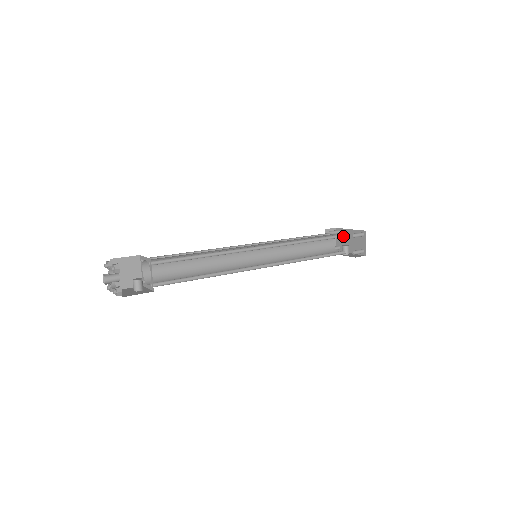
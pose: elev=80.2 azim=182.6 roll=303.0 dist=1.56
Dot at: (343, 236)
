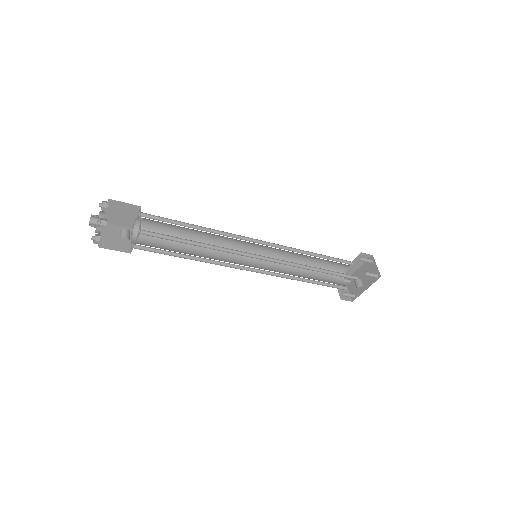
Dot at: occluded
